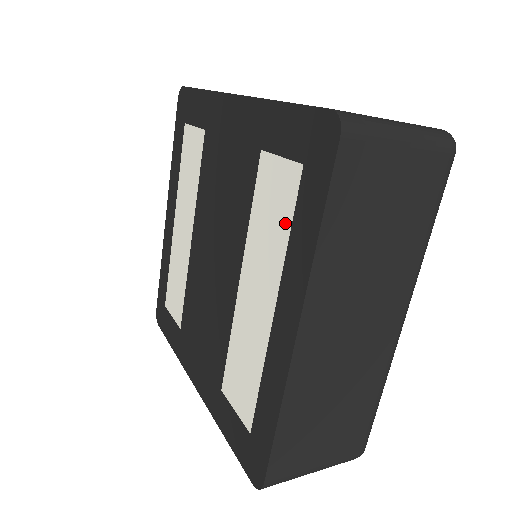
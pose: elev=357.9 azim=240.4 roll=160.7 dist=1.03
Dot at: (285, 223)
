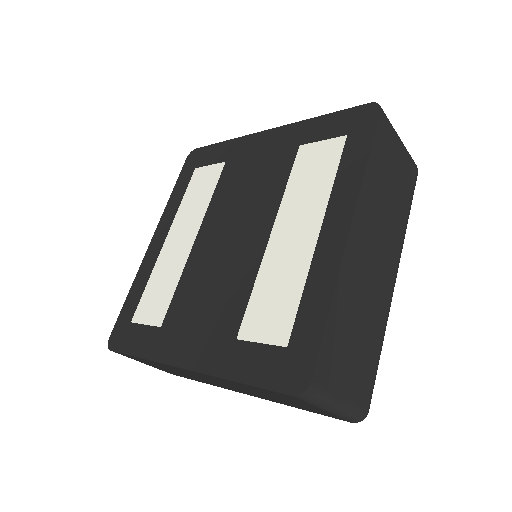
Dot at: (330, 171)
